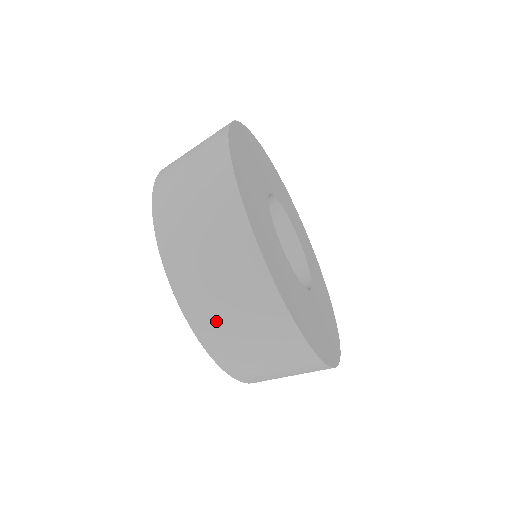
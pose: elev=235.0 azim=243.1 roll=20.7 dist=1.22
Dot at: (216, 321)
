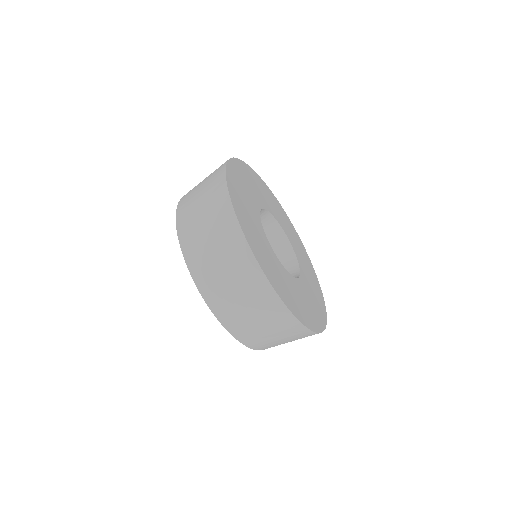
Dot at: occluded
